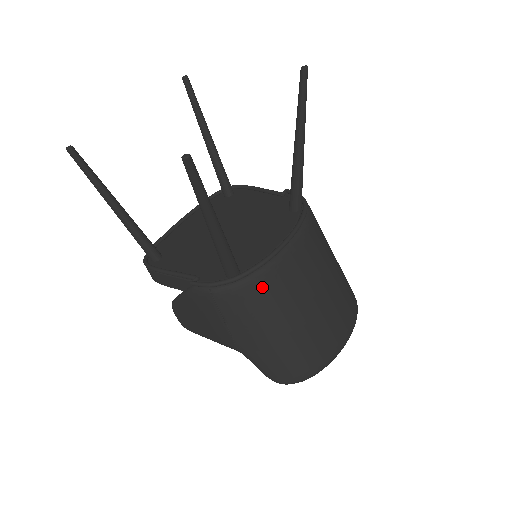
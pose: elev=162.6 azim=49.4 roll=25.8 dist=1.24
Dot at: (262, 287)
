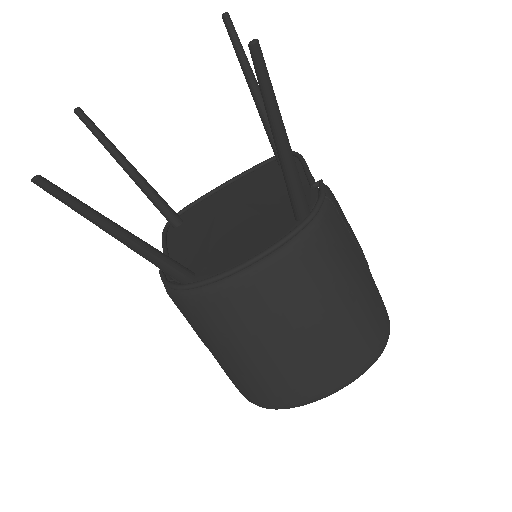
Dot at: (208, 305)
